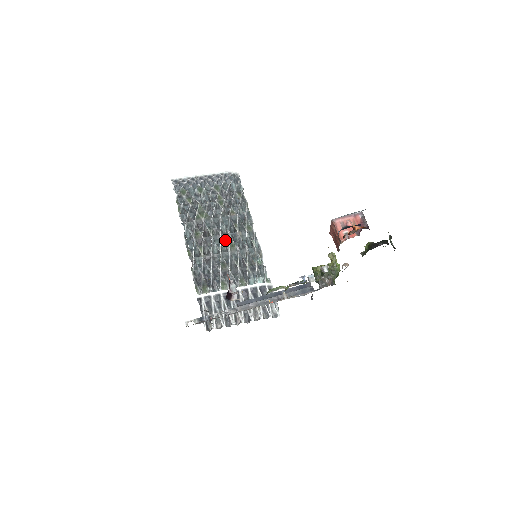
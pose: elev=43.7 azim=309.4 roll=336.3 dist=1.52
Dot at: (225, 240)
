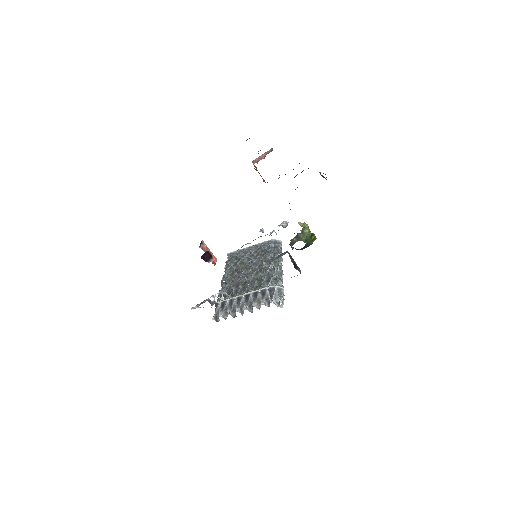
Dot at: occluded
